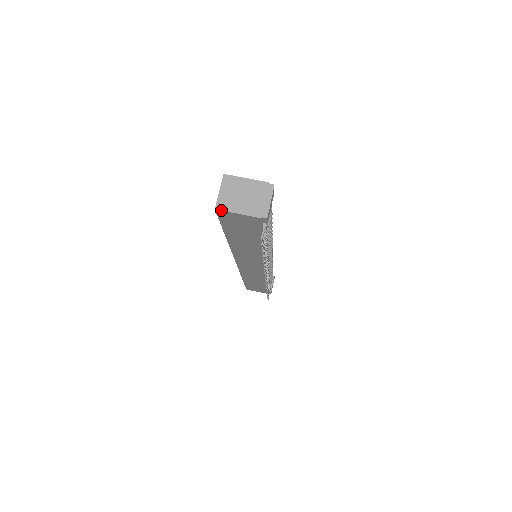
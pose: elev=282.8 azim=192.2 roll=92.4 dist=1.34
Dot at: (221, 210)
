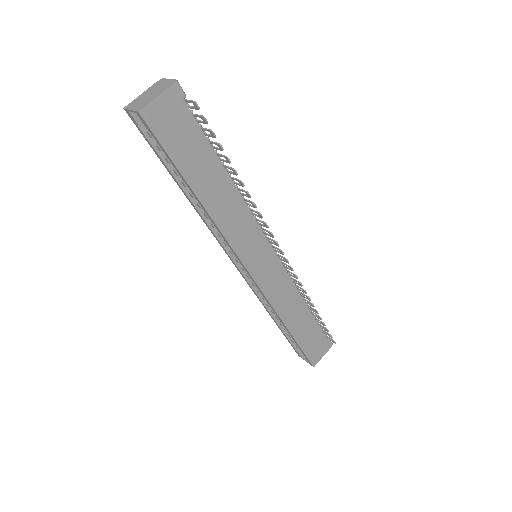
Dot at: (143, 108)
